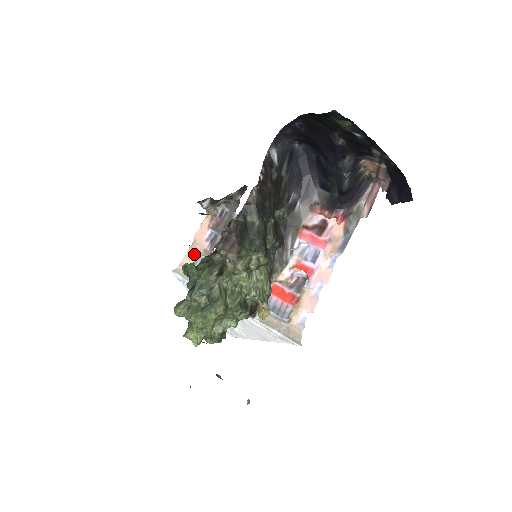
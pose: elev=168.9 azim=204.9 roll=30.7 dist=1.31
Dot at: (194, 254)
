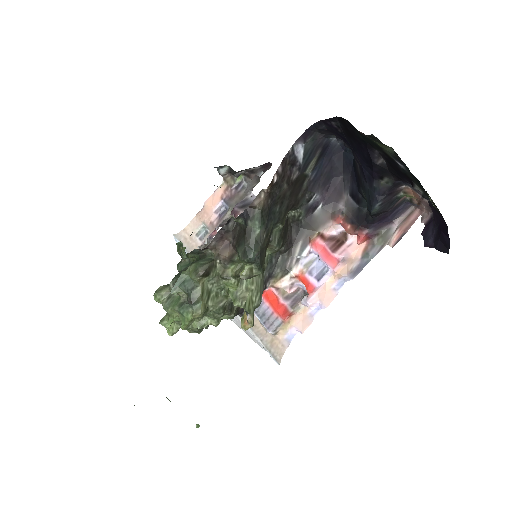
Dot at: (200, 223)
